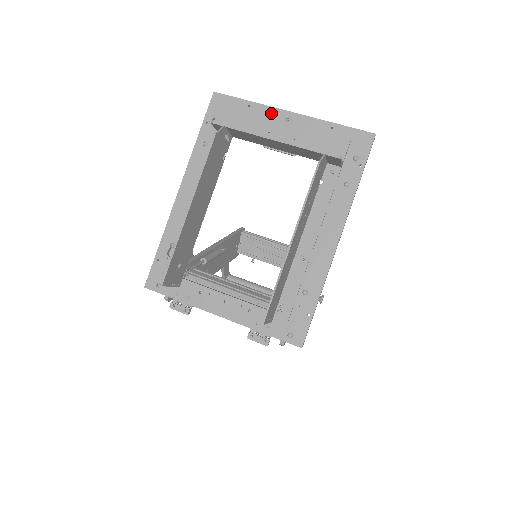
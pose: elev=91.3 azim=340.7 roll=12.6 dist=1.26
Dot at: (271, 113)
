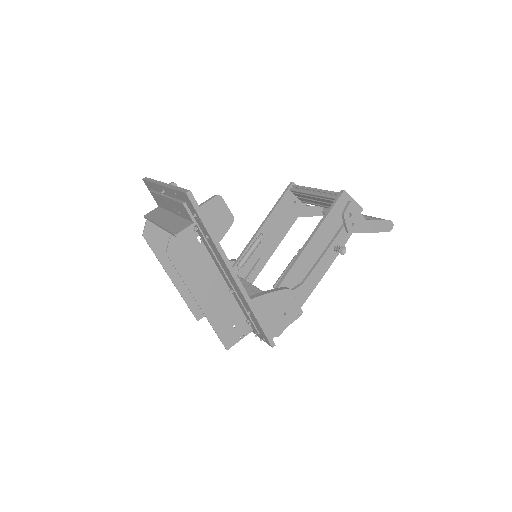
Dot at: (159, 188)
